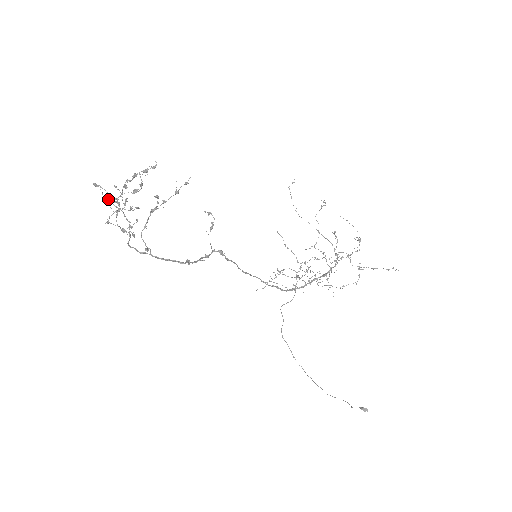
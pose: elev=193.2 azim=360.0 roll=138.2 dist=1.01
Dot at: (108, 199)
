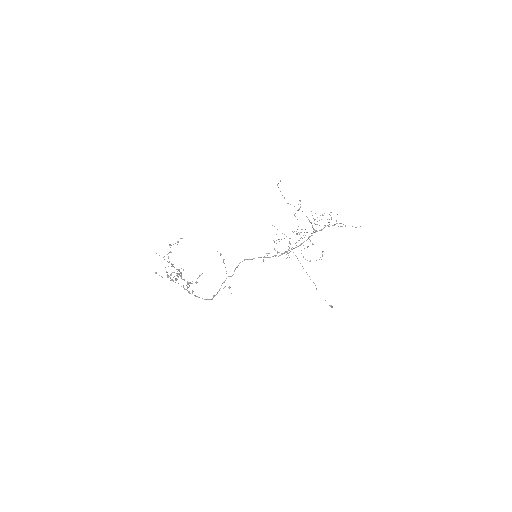
Dot at: occluded
